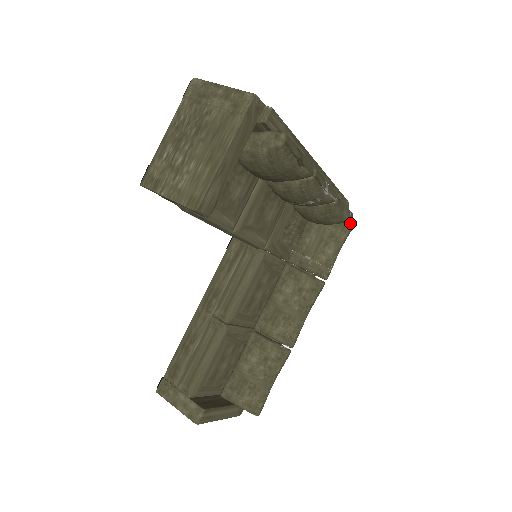
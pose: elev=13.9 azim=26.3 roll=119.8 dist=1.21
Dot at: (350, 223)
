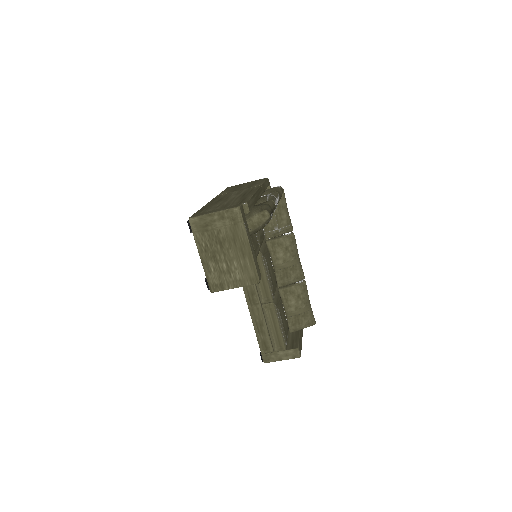
Dot at: occluded
